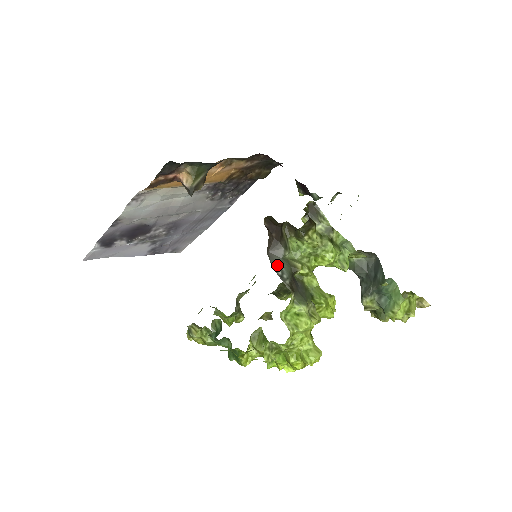
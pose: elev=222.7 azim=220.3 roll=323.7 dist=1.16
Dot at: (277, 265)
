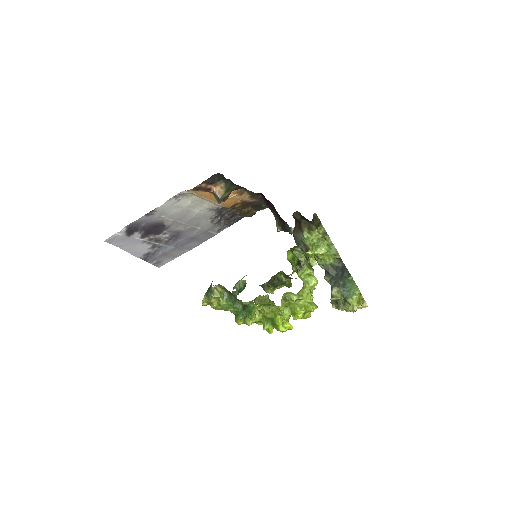
Dot at: (298, 242)
